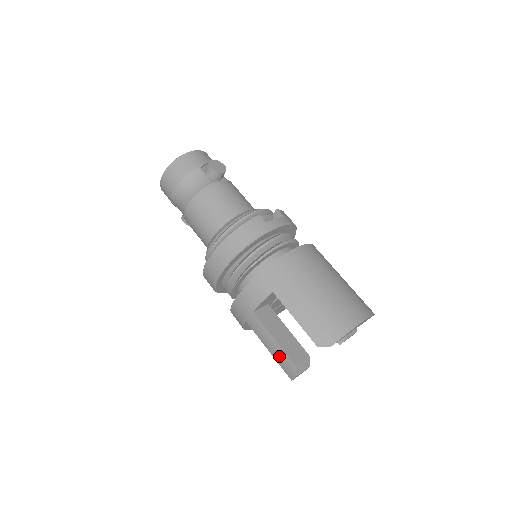
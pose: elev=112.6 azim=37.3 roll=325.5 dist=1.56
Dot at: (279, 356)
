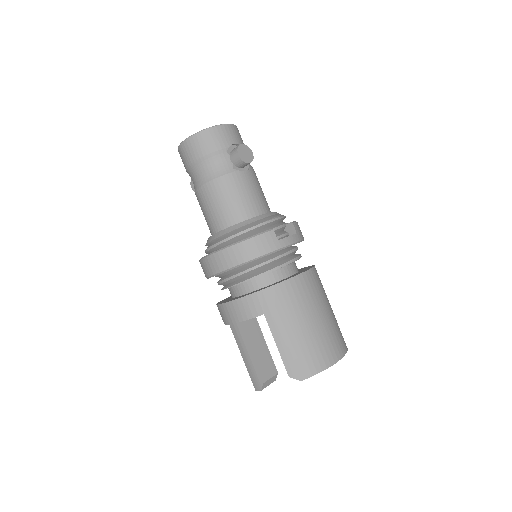
Dot at: (251, 368)
